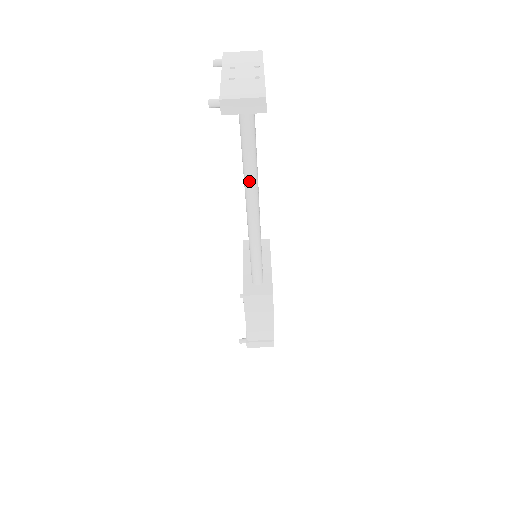
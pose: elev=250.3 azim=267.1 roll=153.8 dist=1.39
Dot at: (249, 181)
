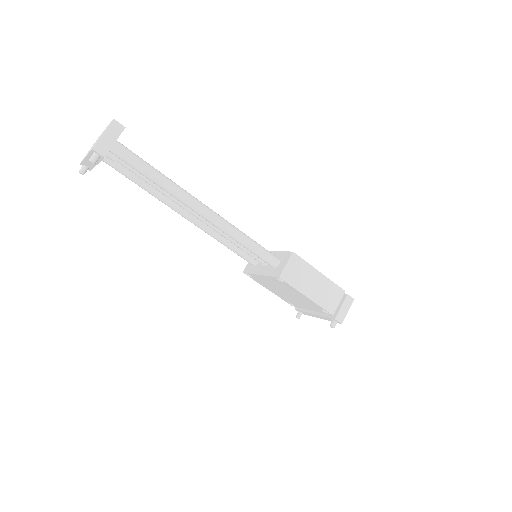
Dot at: (175, 191)
